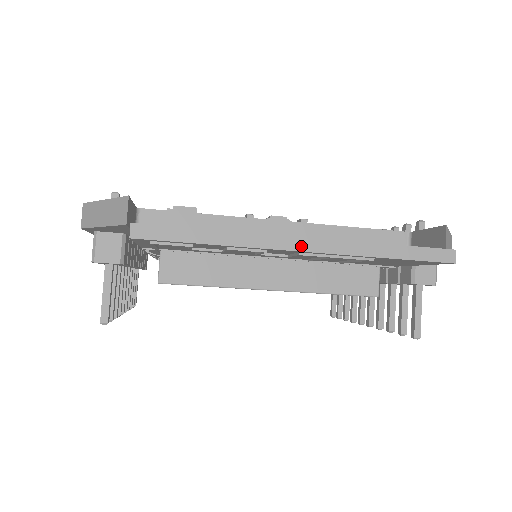
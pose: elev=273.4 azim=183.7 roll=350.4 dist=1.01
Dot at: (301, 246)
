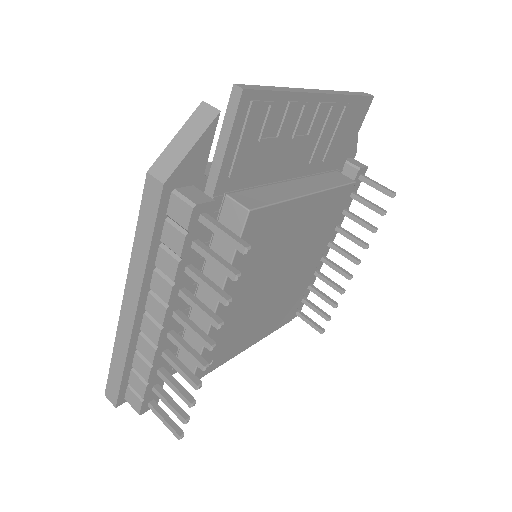
Dot at: (318, 92)
